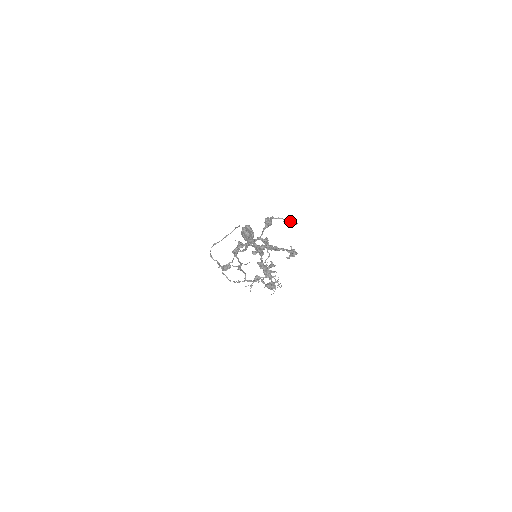
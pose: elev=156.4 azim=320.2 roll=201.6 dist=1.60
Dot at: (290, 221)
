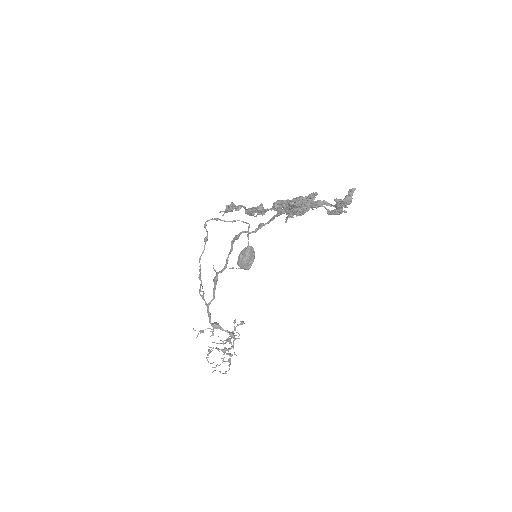
Dot at: occluded
